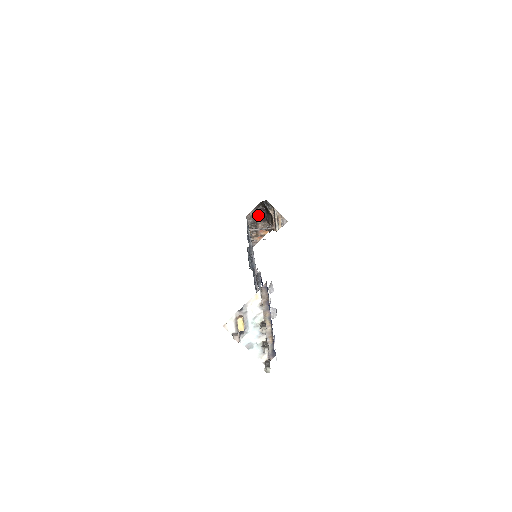
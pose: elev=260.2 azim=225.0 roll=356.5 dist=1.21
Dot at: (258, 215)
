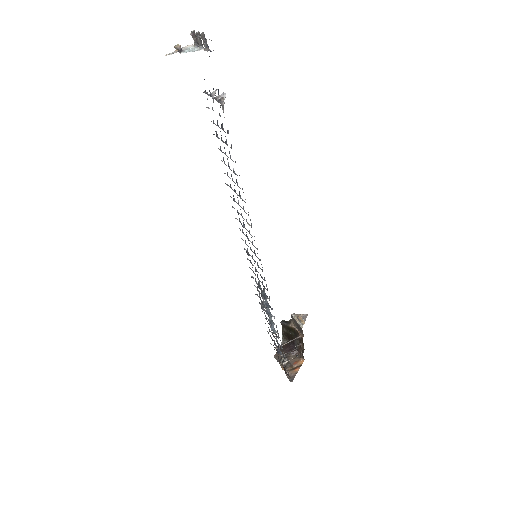
Dot at: (286, 352)
